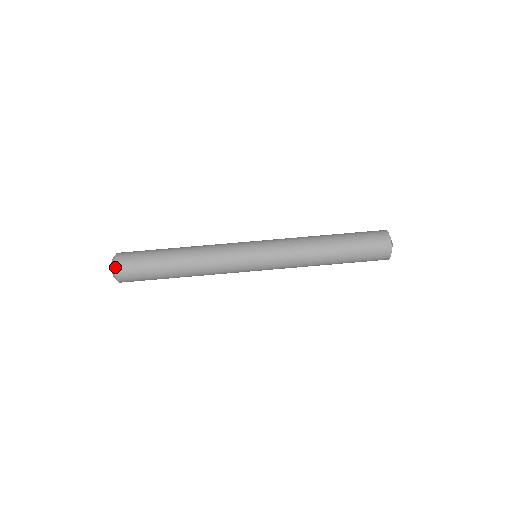
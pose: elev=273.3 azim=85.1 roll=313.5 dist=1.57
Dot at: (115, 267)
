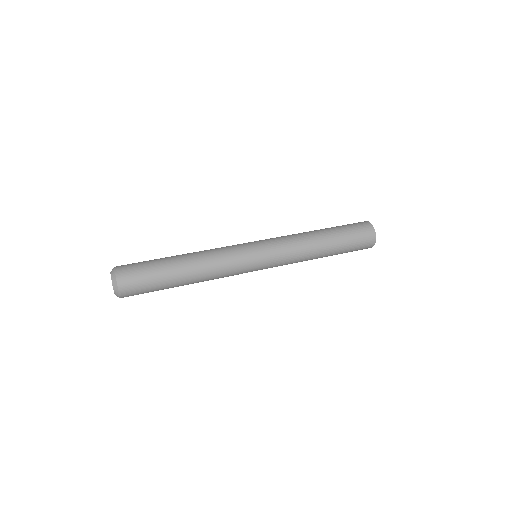
Dot at: (115, 269)
